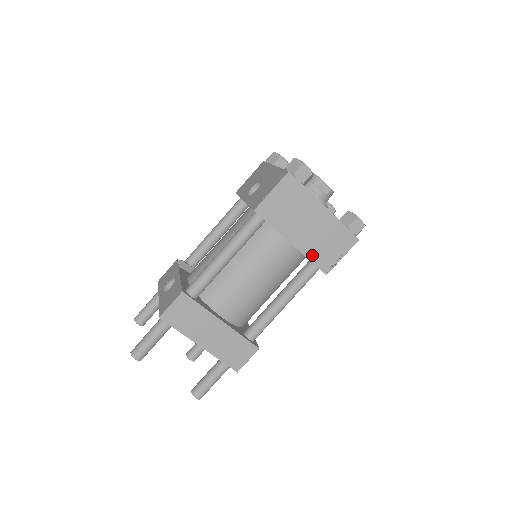
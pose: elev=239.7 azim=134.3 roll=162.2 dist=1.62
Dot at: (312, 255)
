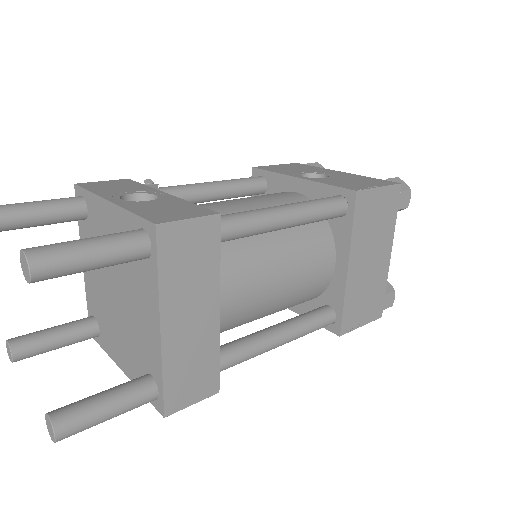
Dot at: (349, 299)
